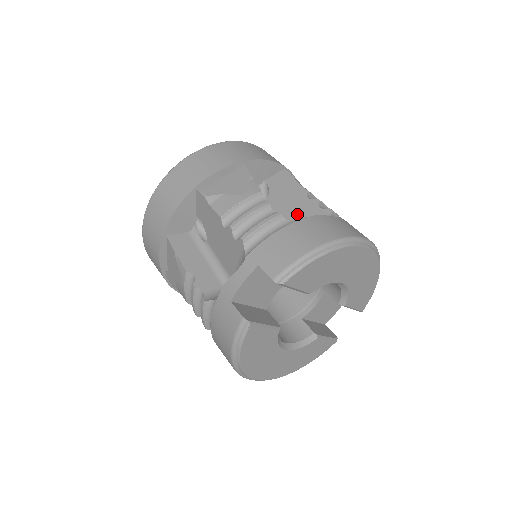
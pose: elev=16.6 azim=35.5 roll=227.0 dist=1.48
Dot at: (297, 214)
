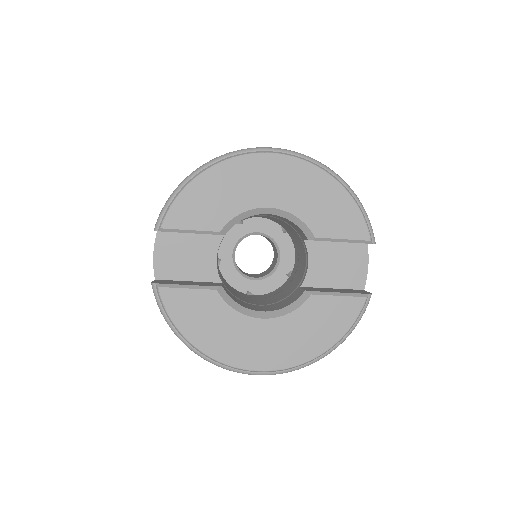
Dot at: occluded
